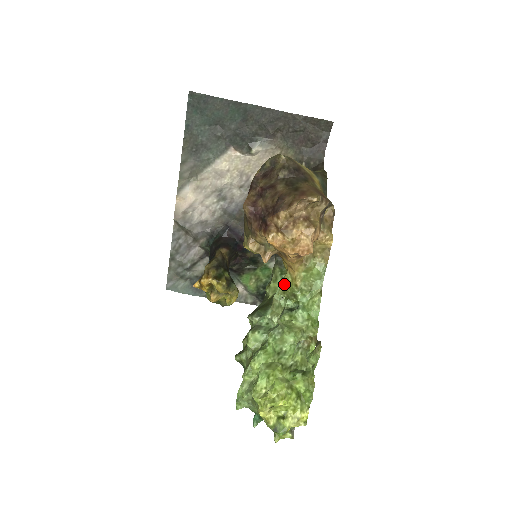
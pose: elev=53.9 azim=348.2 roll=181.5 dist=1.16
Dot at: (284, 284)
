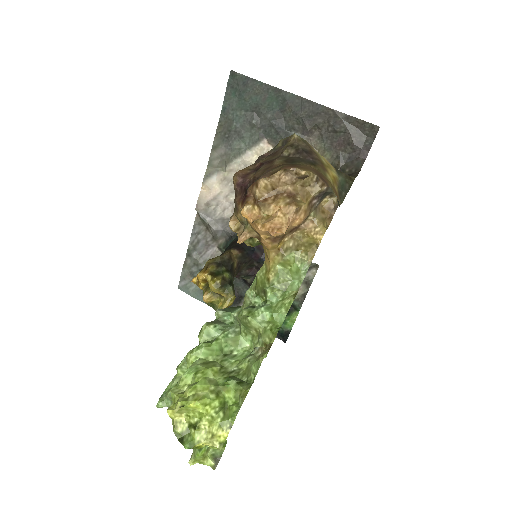
Dot at: (257, 276)
